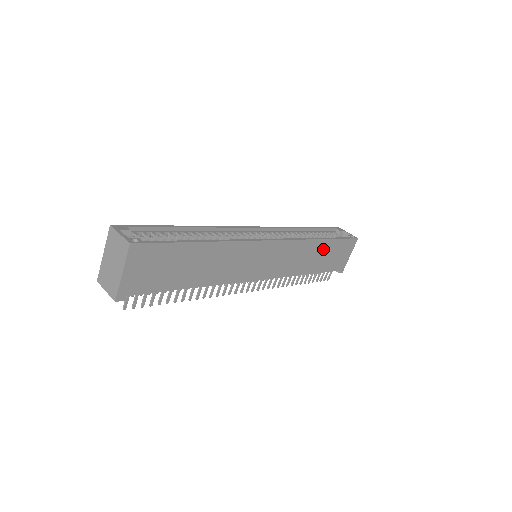
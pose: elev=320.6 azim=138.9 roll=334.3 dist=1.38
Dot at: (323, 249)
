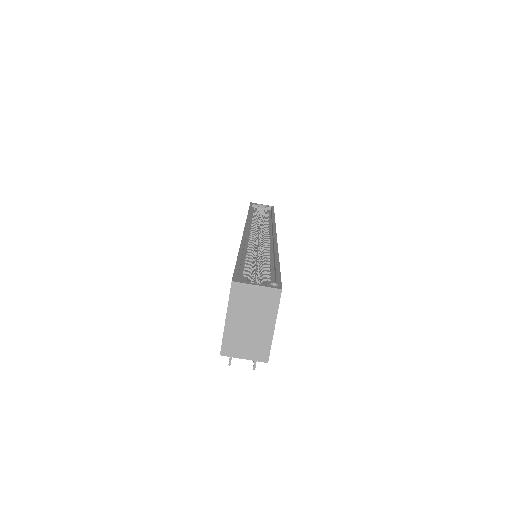
Dot at: occluded
